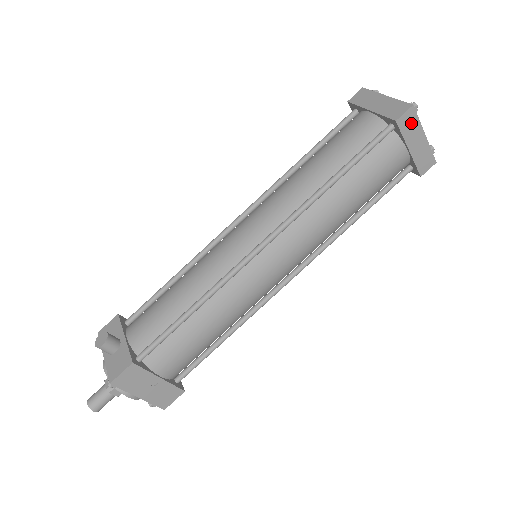
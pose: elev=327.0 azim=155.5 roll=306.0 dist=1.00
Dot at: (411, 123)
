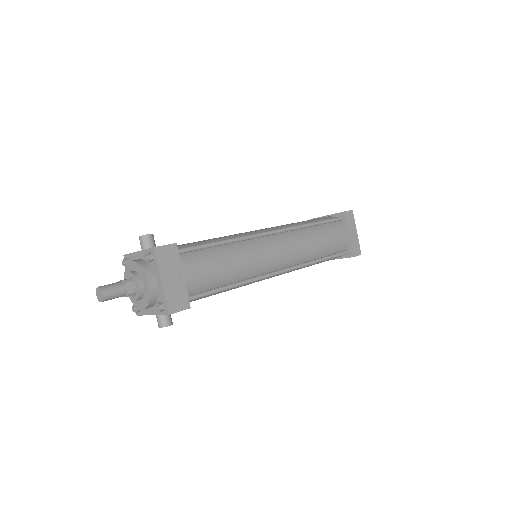
Dot at: (351, 219)
